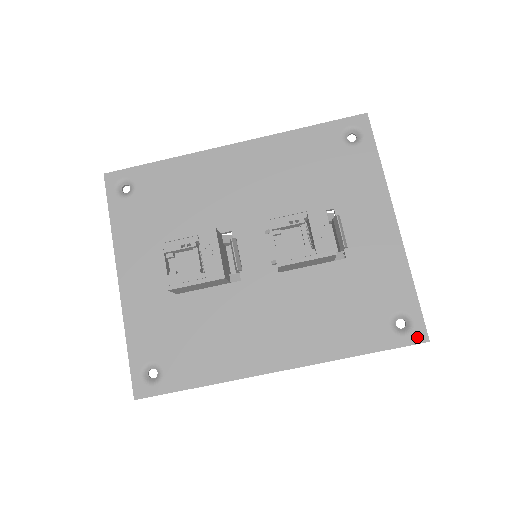
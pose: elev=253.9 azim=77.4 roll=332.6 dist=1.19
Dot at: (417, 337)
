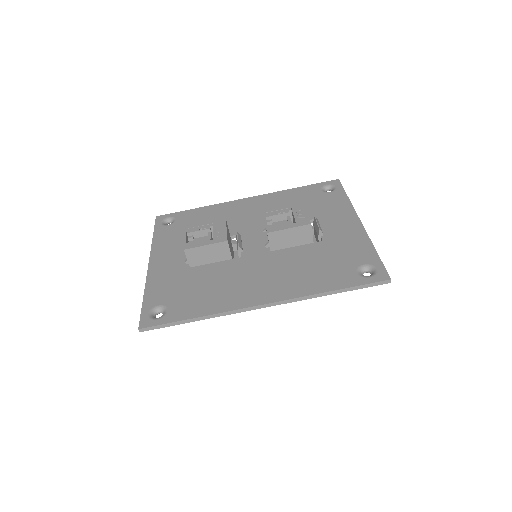
Dot at: (380, 277)
